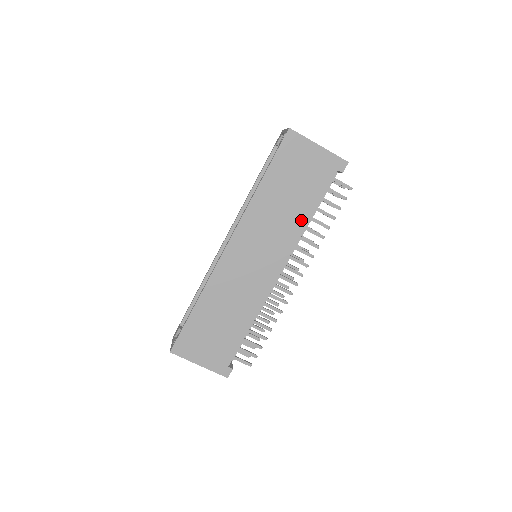
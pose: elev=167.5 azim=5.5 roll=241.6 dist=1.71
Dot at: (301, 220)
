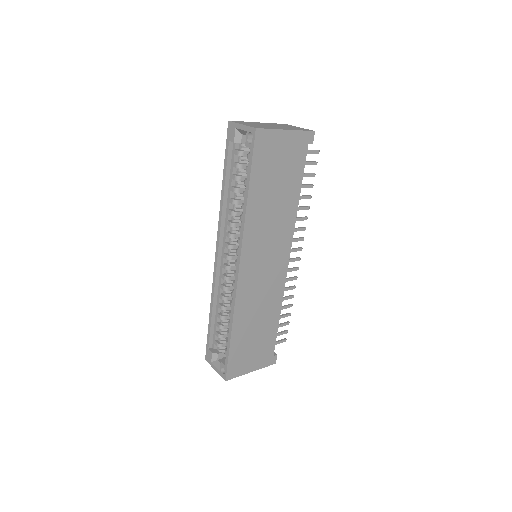
Dot at: (292, 207)
